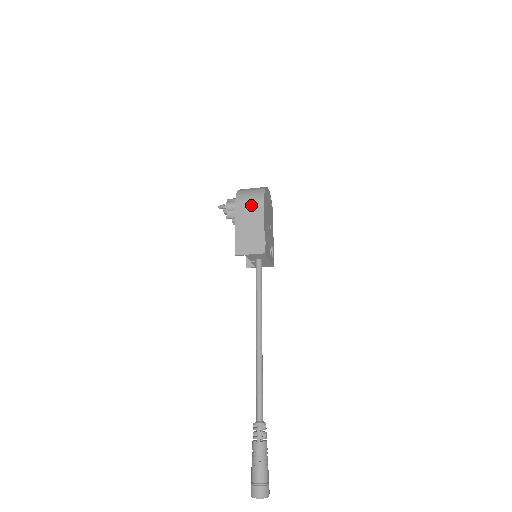
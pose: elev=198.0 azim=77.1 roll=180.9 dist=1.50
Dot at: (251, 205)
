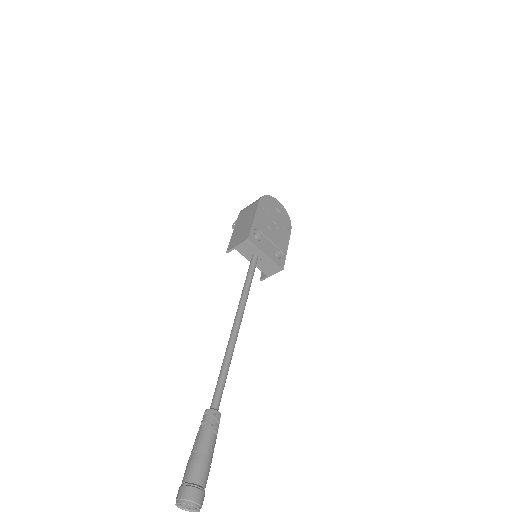
Dot at: (249, 209)
